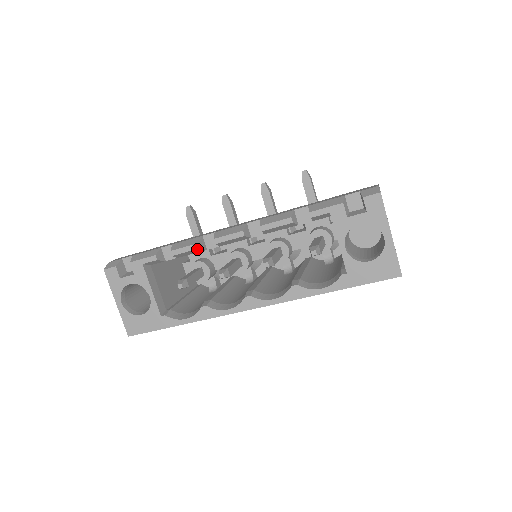
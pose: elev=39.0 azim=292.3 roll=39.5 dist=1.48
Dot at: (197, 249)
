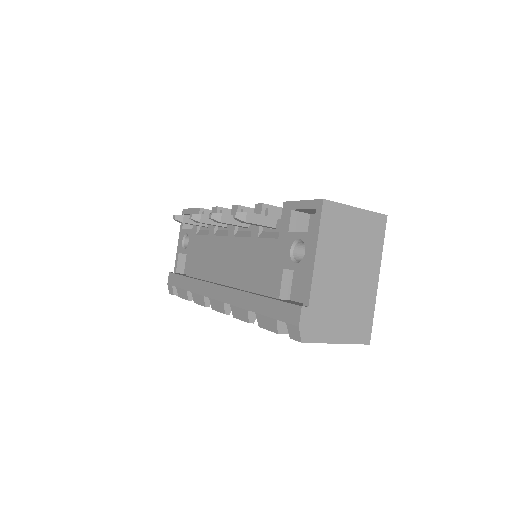
Dot at: (208, 305)
